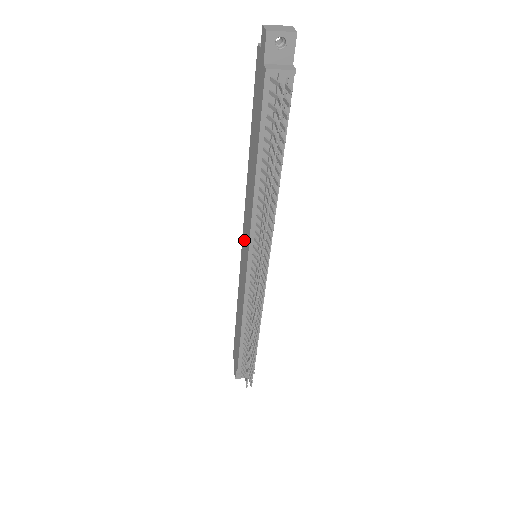
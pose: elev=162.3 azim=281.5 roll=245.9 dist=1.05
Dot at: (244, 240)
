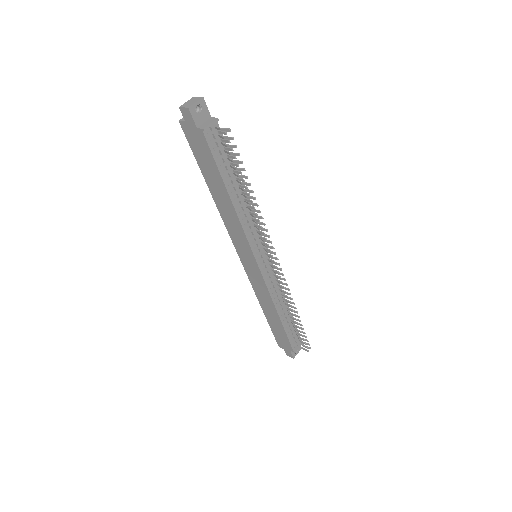
Dot at: (241, 252)
